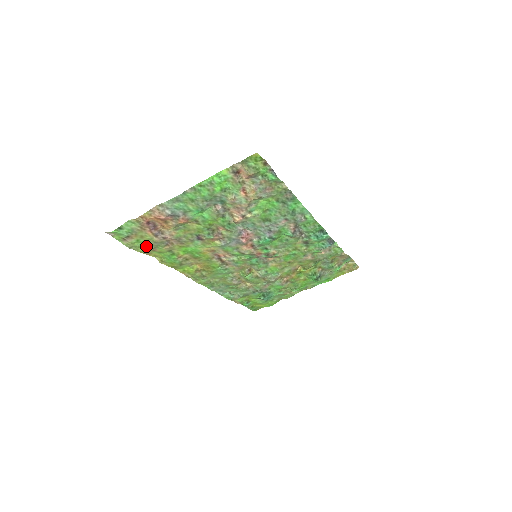
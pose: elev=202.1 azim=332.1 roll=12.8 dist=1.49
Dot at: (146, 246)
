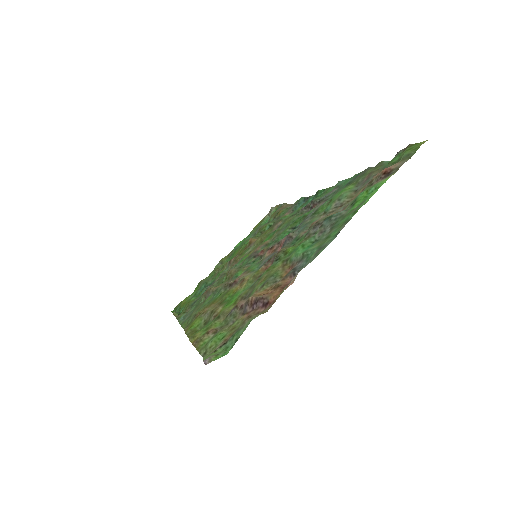
Dot at: (214, 335)
